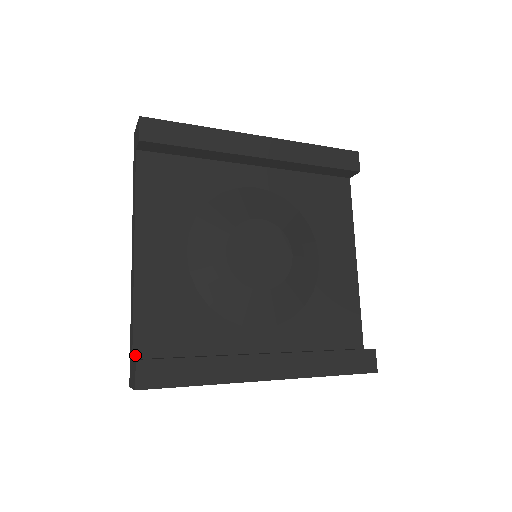
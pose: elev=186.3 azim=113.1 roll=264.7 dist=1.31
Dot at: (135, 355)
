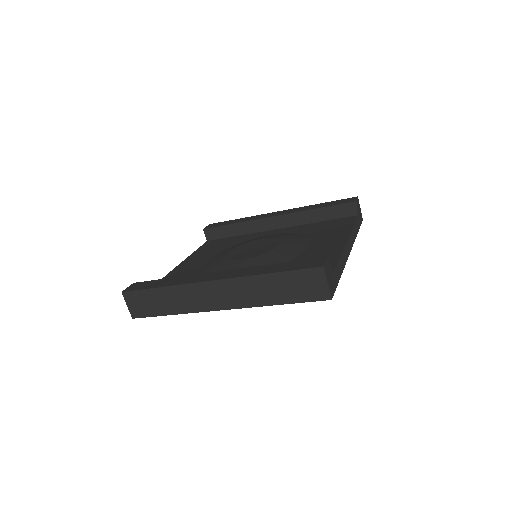
Dot at: occluded
